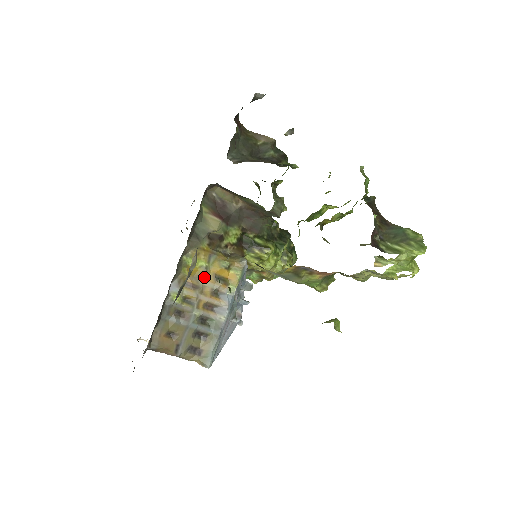
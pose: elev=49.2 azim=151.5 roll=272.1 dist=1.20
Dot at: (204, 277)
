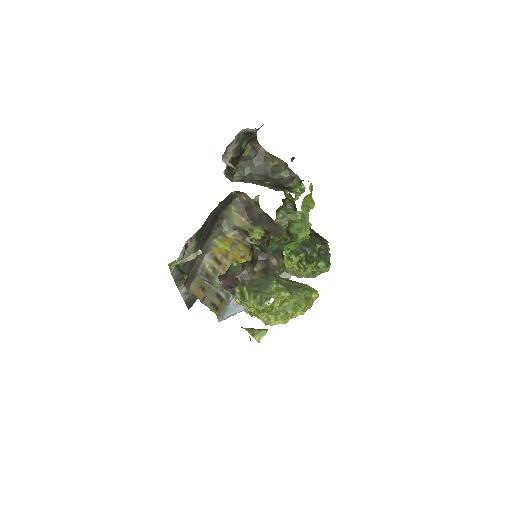
Dot at: (227, 258)
